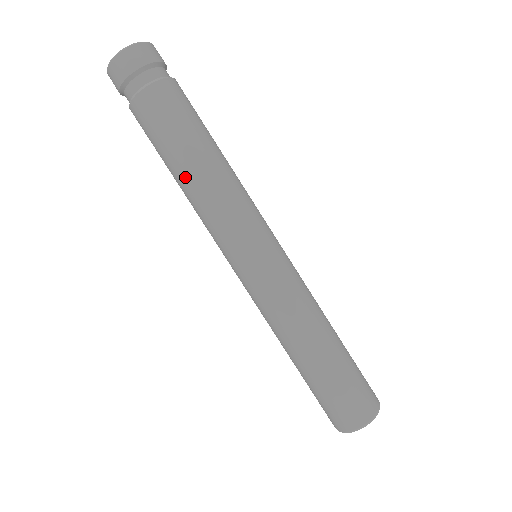
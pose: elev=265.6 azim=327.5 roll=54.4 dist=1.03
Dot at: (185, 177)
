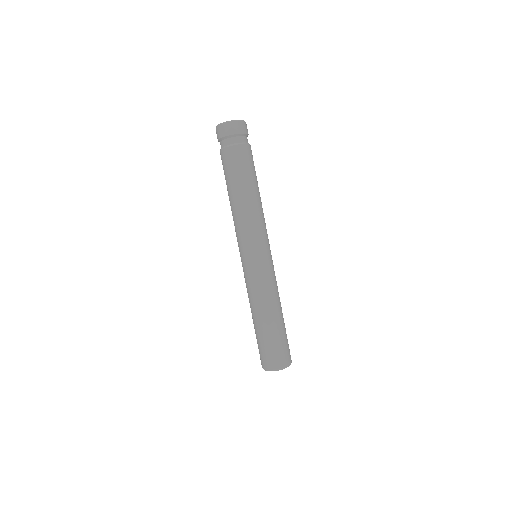
Dot at: (250, 197)
